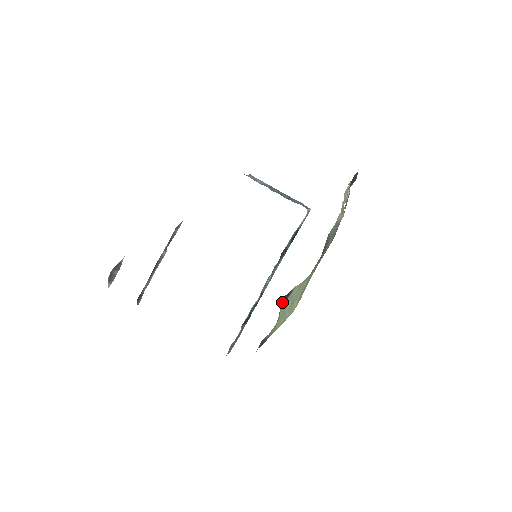
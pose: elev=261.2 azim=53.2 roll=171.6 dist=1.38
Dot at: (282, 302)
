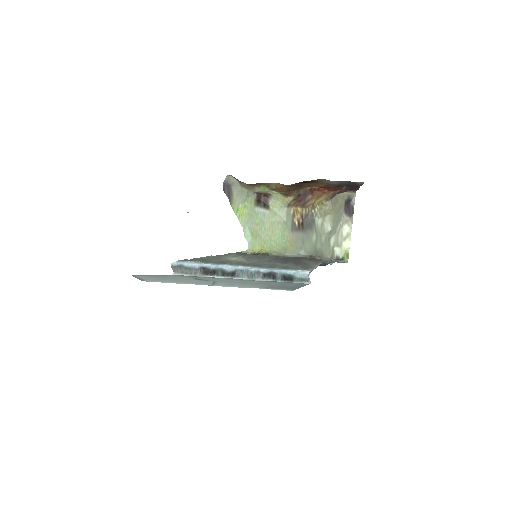
Dot at: (259, 202)
